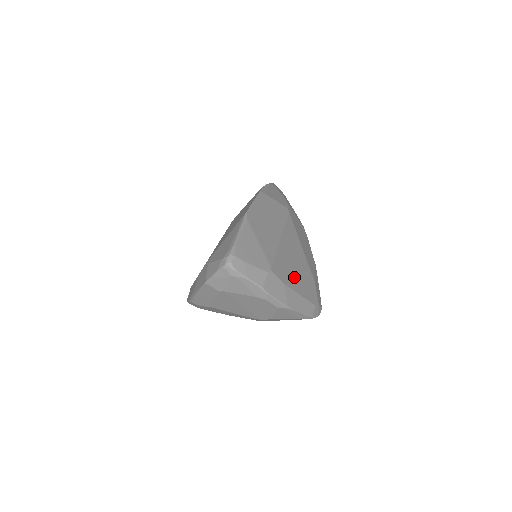
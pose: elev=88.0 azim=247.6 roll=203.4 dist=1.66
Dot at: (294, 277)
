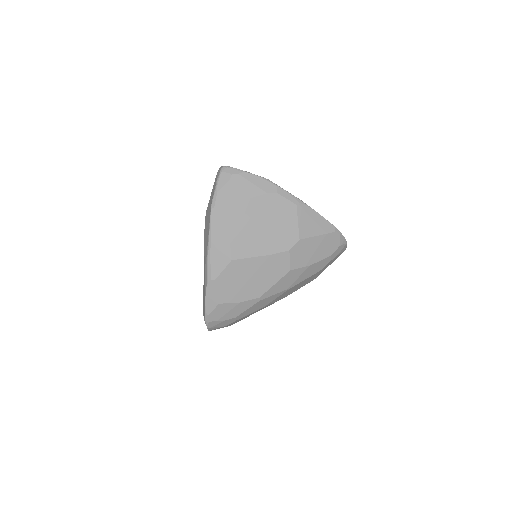
Dot at: occluded
